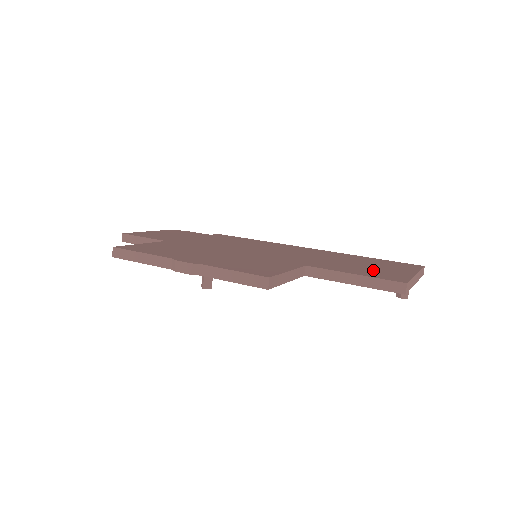
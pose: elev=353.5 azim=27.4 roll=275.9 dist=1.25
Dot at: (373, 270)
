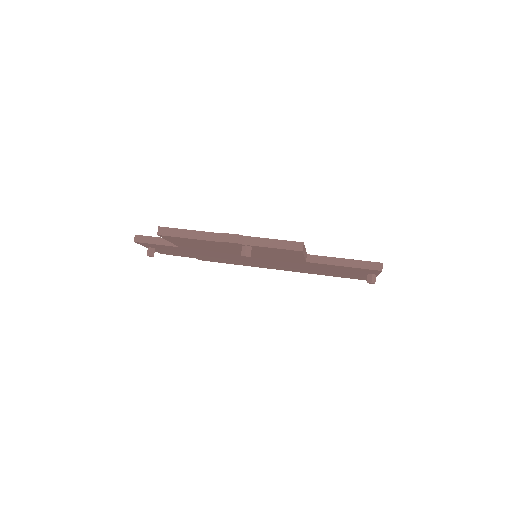
Dot at: occluded
